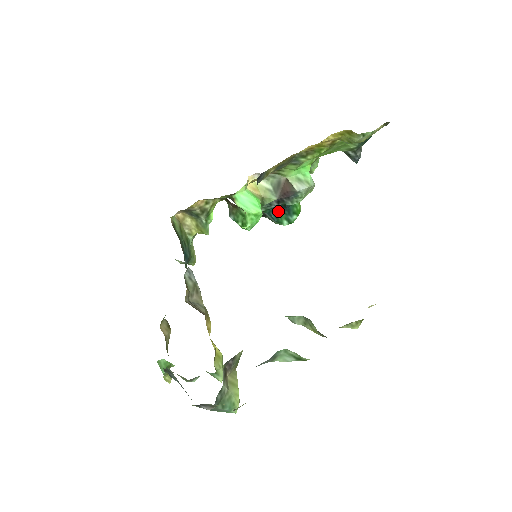
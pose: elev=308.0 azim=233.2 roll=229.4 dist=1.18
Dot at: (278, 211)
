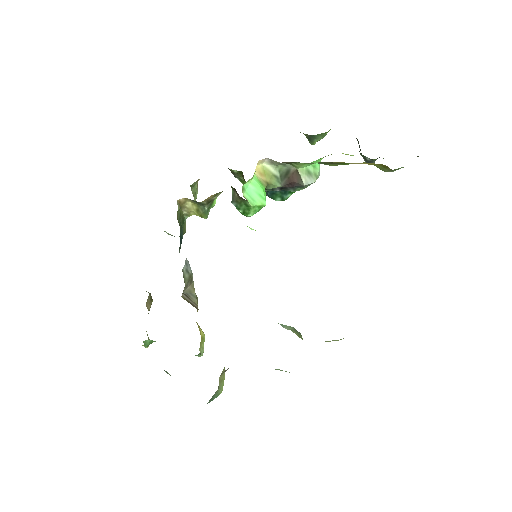
Dot at: occluded
